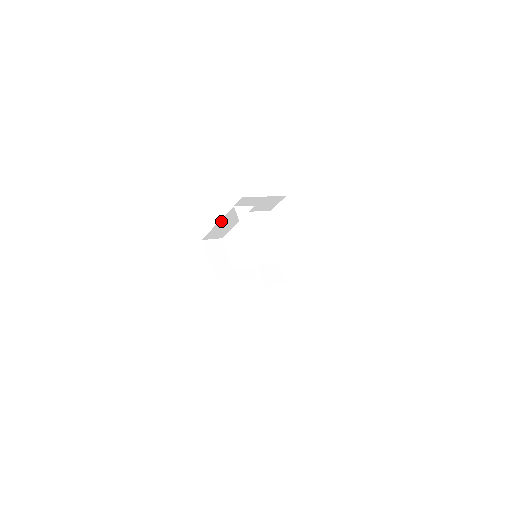
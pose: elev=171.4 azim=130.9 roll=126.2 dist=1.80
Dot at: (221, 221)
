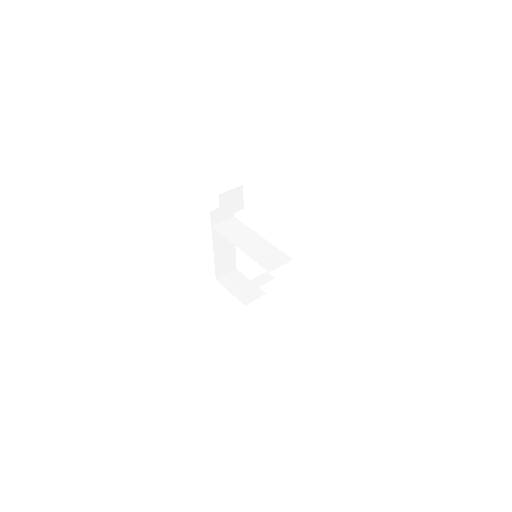
Dot at: (215, 249)
